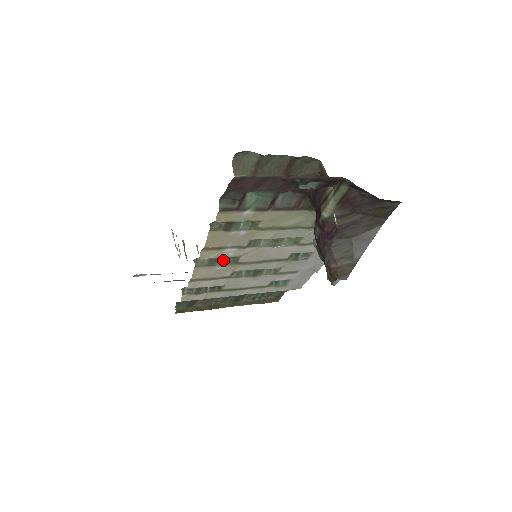
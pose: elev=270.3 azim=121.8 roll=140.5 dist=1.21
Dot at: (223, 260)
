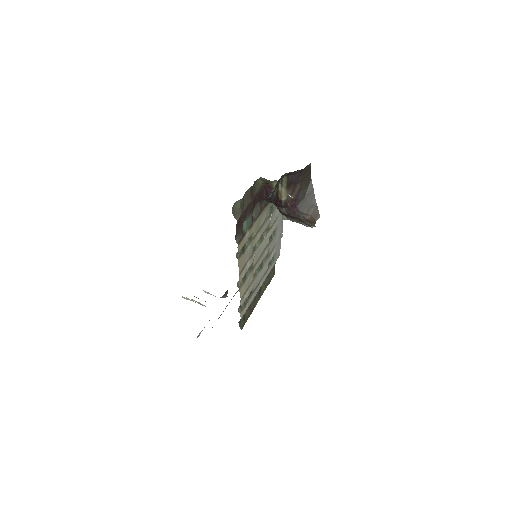
Dot at: (247, 273)
